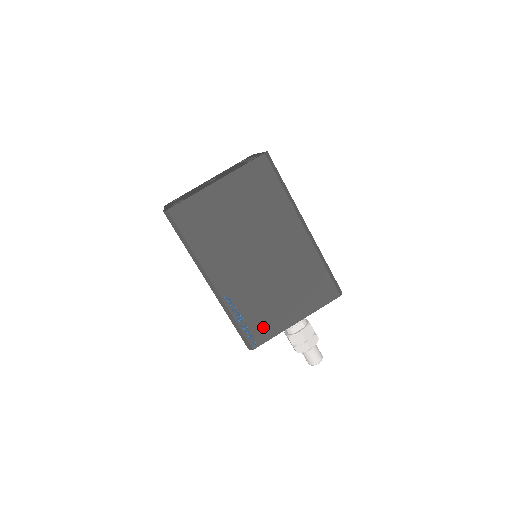
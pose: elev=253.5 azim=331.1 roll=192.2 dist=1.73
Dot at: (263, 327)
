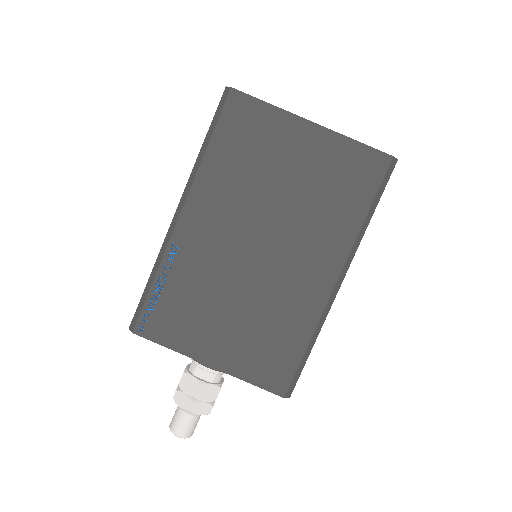
Dot at: (171, 324)
